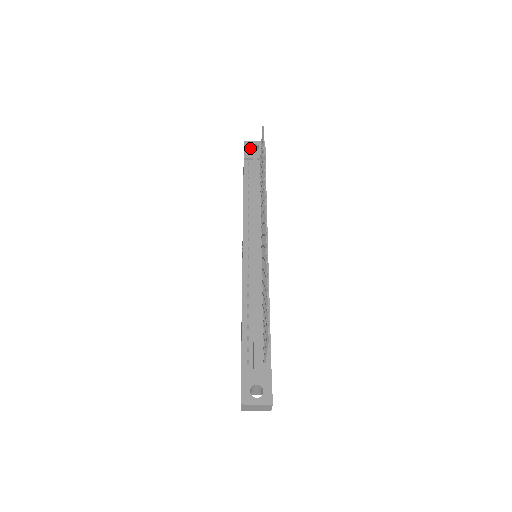
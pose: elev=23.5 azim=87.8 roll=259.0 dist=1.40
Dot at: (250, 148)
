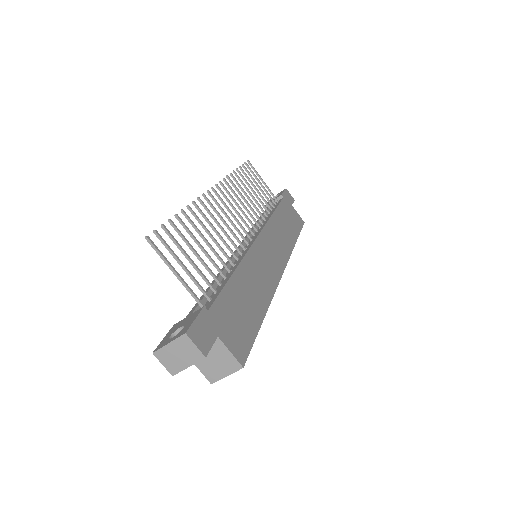
Dot at: (271, 200)
